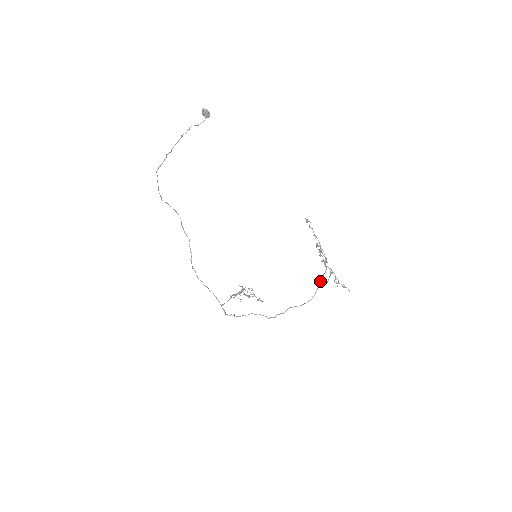
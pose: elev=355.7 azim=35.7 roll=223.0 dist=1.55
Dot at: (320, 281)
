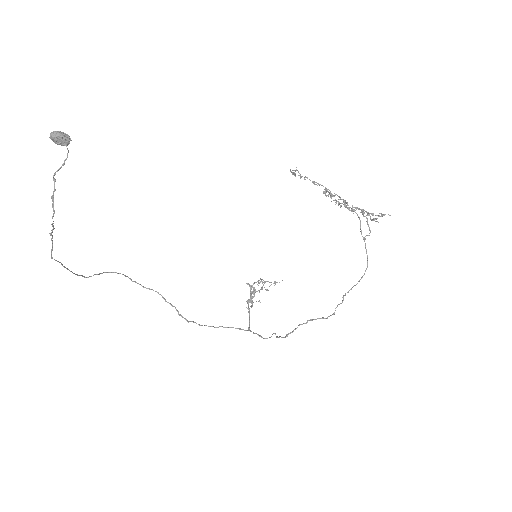
Dot at: occluded
